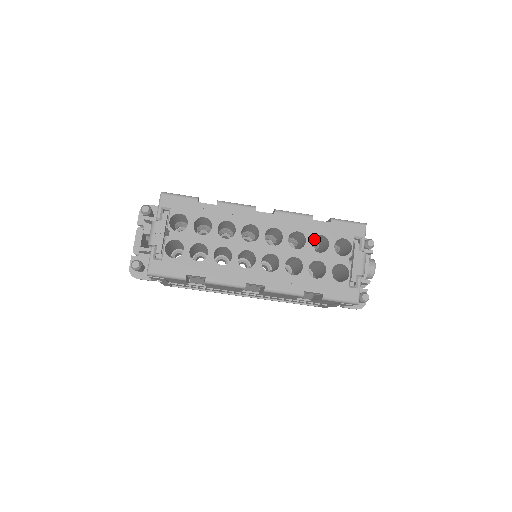
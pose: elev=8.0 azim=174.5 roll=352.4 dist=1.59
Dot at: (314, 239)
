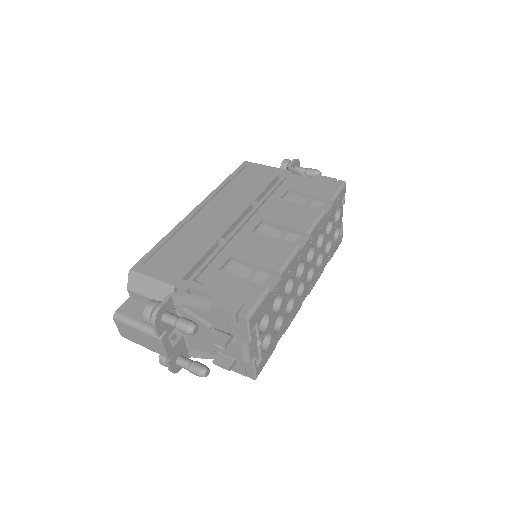
Dot at: occluded
